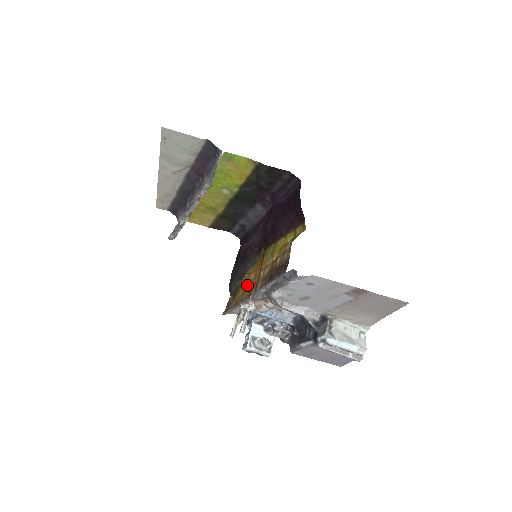
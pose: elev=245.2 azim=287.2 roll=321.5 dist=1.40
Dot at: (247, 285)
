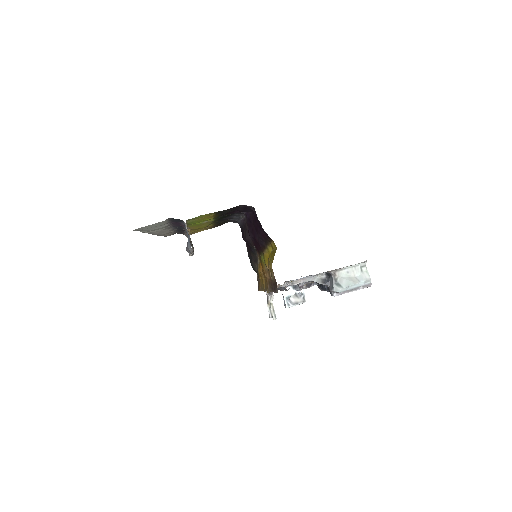
Dot at: (262, 278)
